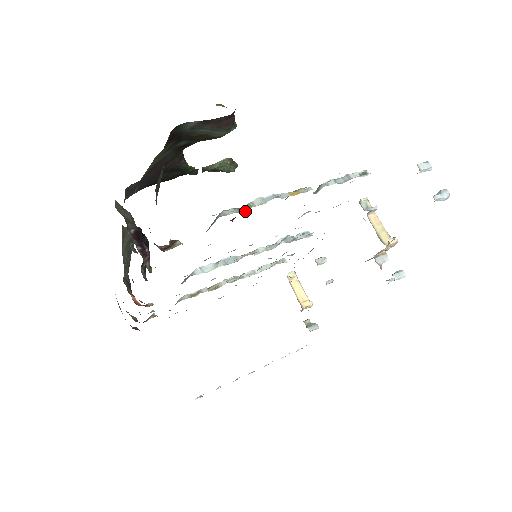
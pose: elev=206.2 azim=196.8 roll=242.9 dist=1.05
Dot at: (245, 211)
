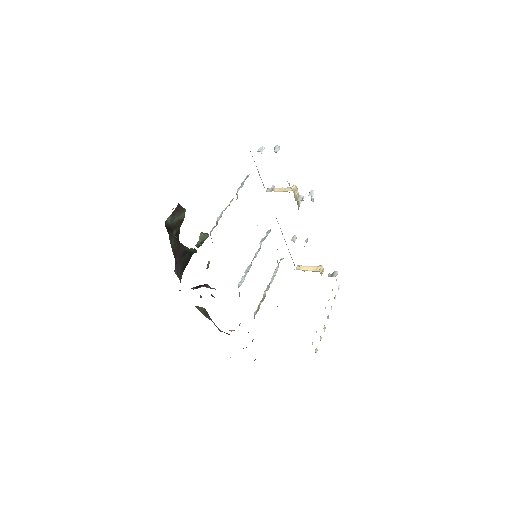
Dot at: occluded
